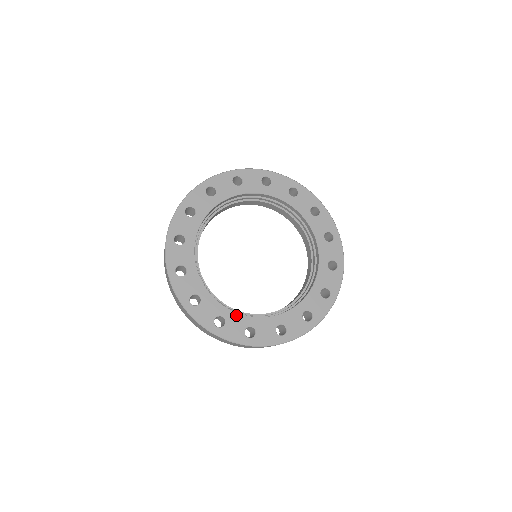
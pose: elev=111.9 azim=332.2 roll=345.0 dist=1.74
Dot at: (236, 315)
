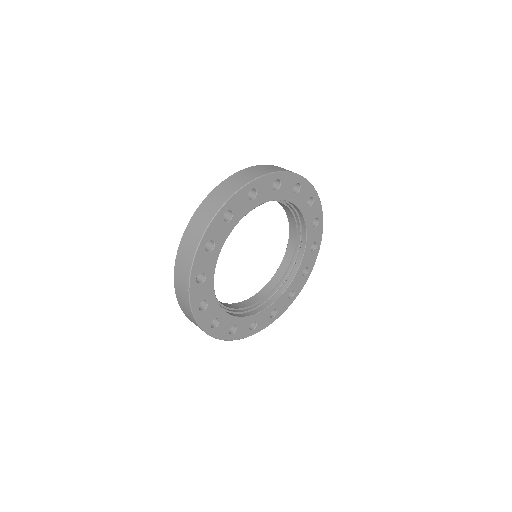
Dot at: (262, 313)
